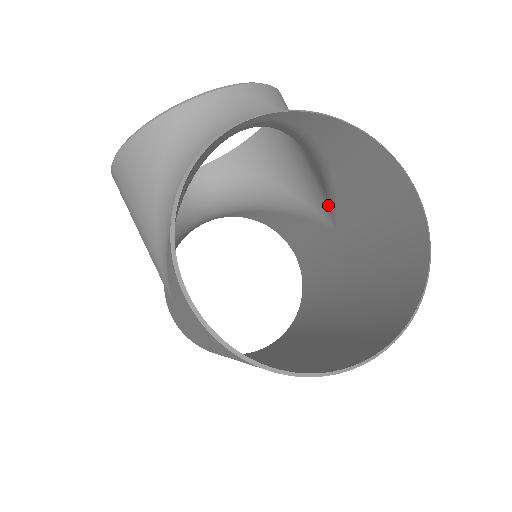
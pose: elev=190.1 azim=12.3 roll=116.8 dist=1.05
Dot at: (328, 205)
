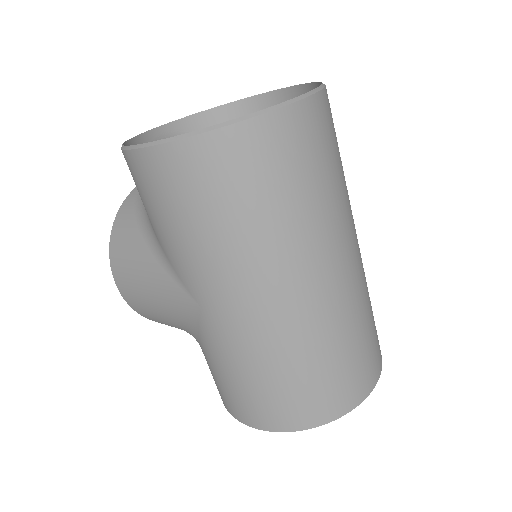
Dot at: occluded
